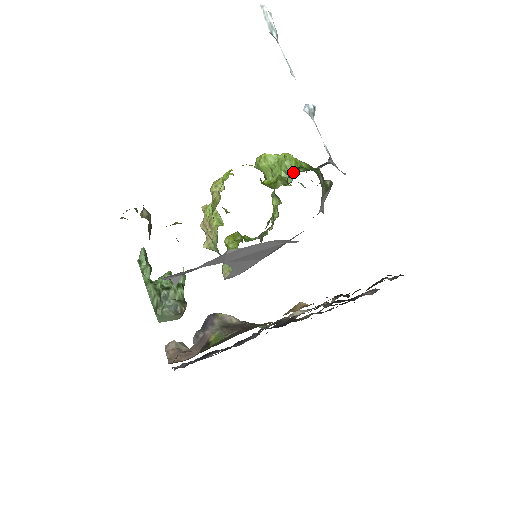
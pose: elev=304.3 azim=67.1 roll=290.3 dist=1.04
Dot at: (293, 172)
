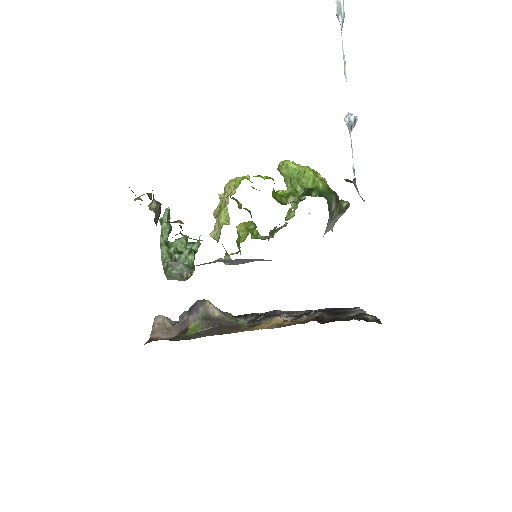
Dot at: (305, 193)
